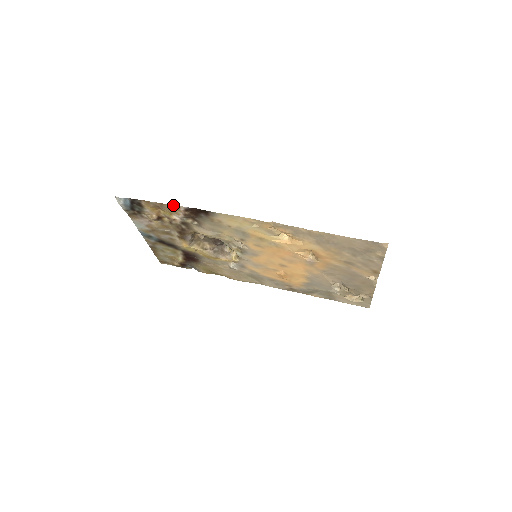
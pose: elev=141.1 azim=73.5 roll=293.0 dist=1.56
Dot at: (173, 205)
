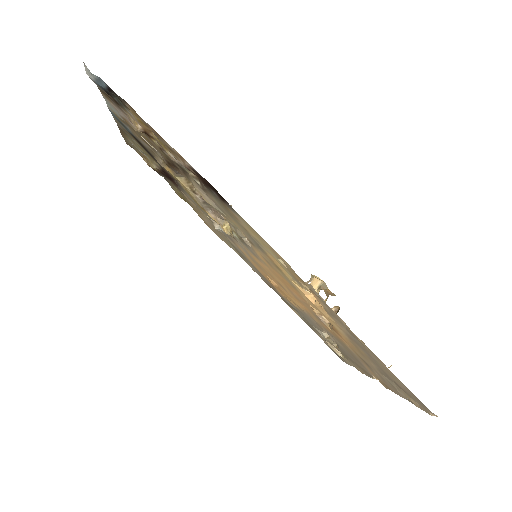
Dot at: occluded
